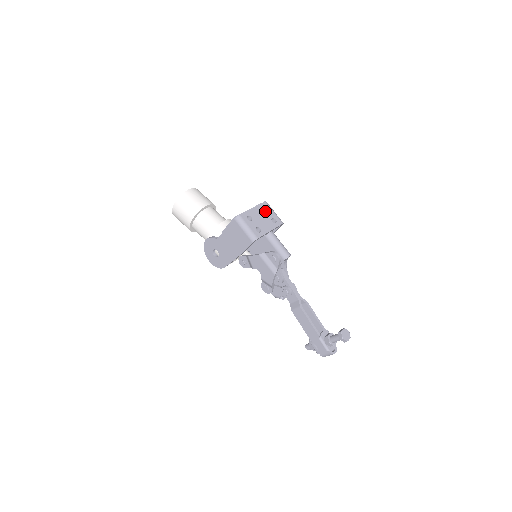
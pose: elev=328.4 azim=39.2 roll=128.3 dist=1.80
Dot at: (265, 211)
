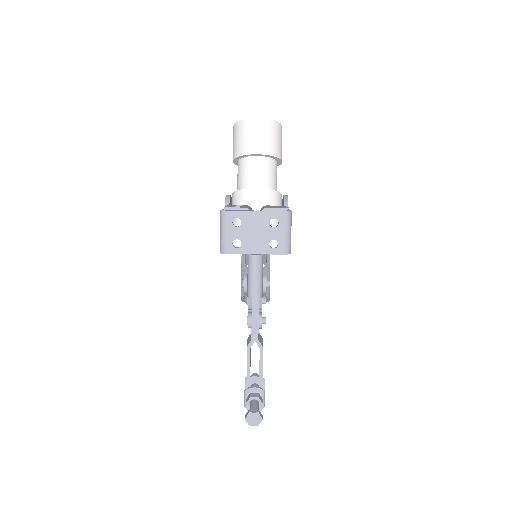
Dot at: occluded
